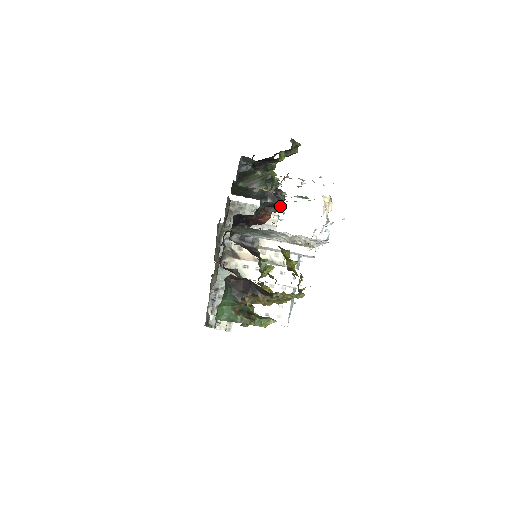
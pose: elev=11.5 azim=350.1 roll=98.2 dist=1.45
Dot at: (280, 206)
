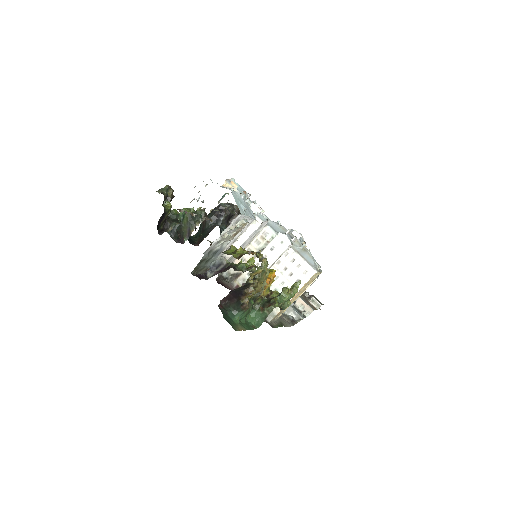
Dot at: (234, 211)
